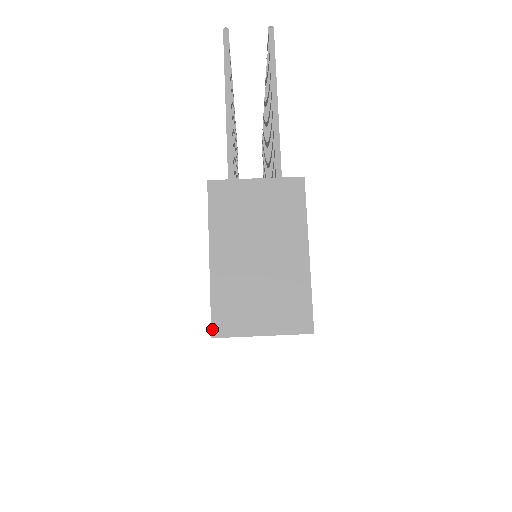
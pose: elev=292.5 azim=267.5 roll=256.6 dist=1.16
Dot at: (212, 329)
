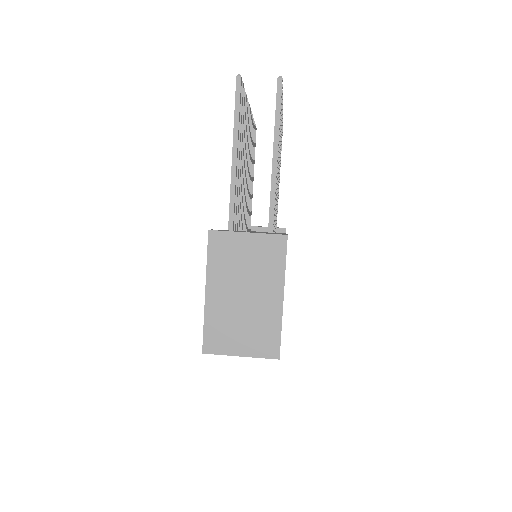
Dot at: (203, 347)
